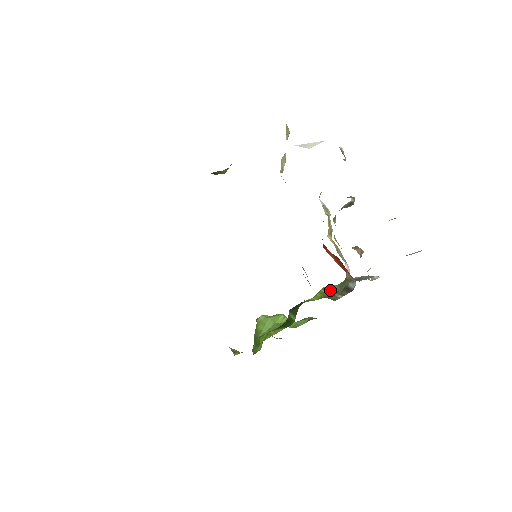
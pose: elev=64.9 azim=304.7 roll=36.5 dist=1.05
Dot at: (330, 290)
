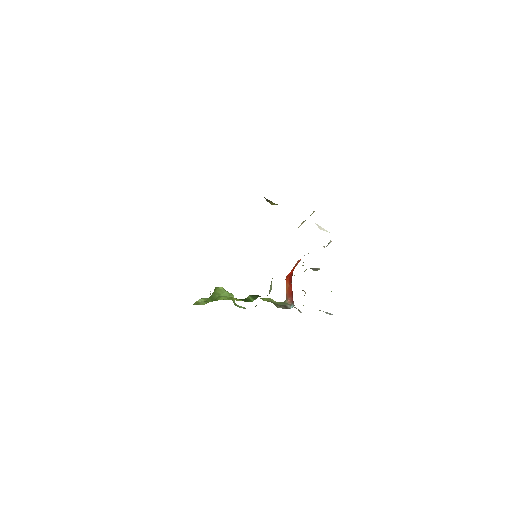
Dot at: (273, 301)
